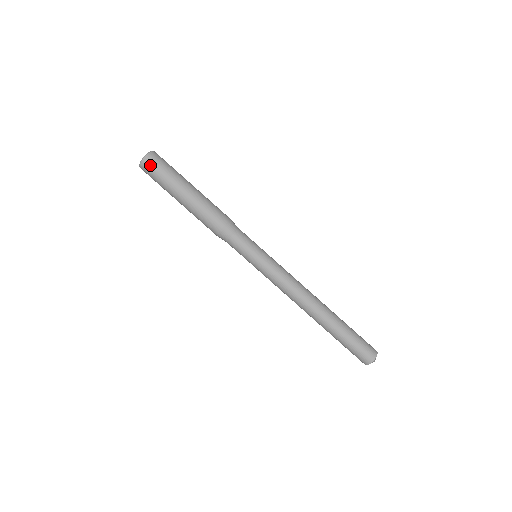
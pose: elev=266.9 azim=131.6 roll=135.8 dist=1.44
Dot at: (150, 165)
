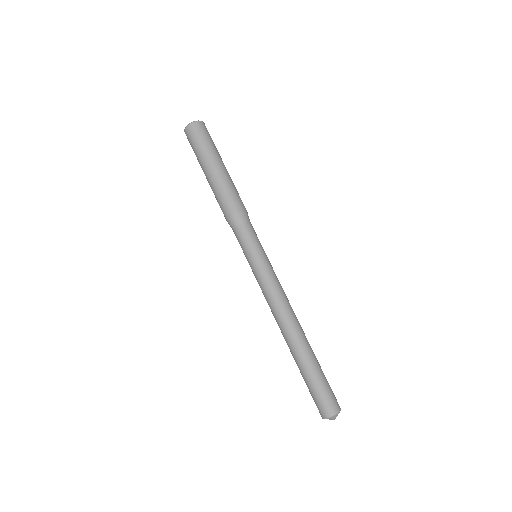
Dot at: (204, 128)
